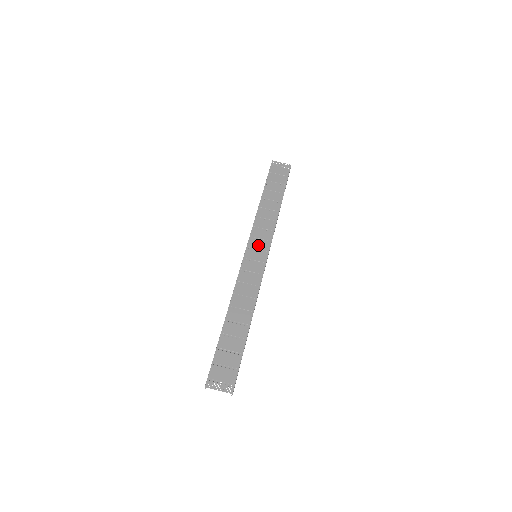
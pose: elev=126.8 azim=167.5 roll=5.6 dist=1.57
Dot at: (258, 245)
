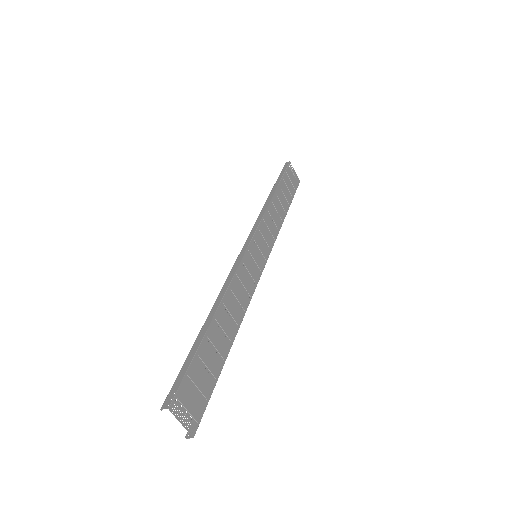
Dot at: (261, 244)
